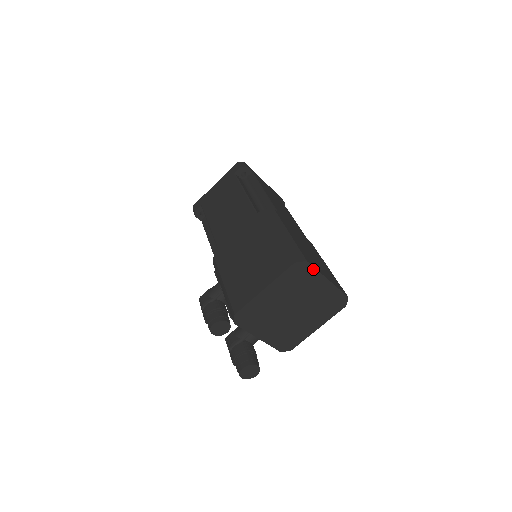
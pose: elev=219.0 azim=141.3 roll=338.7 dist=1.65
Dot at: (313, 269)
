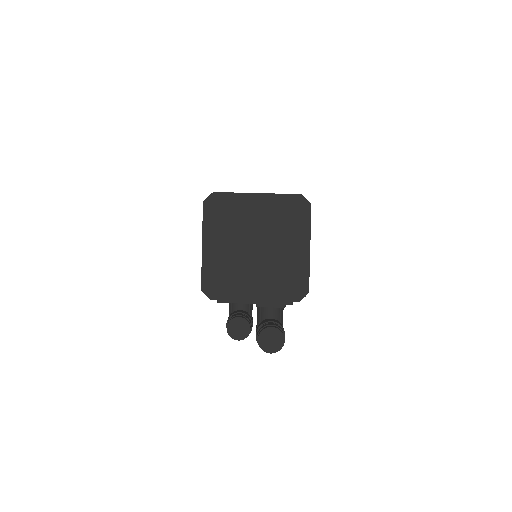
Dot at: (228, 195)
